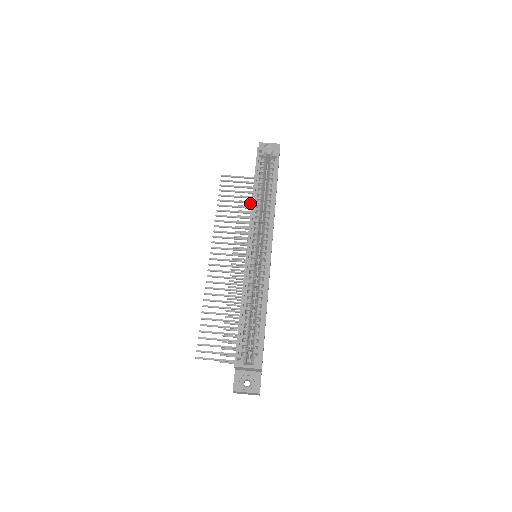
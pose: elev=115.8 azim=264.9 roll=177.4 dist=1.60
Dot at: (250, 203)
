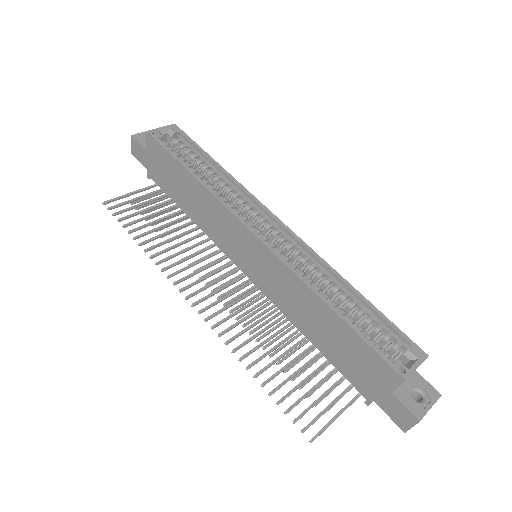
Dot at: (173, 215)
